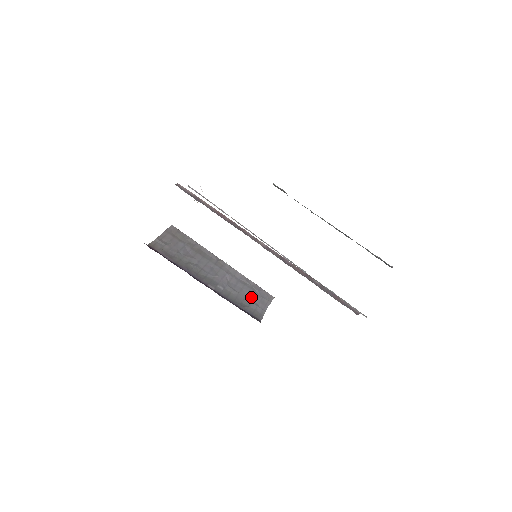
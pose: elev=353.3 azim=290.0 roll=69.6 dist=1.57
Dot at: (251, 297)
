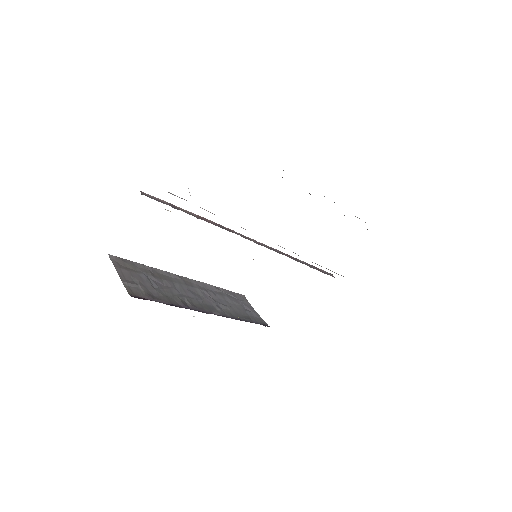
Dot at: (238, 305)
